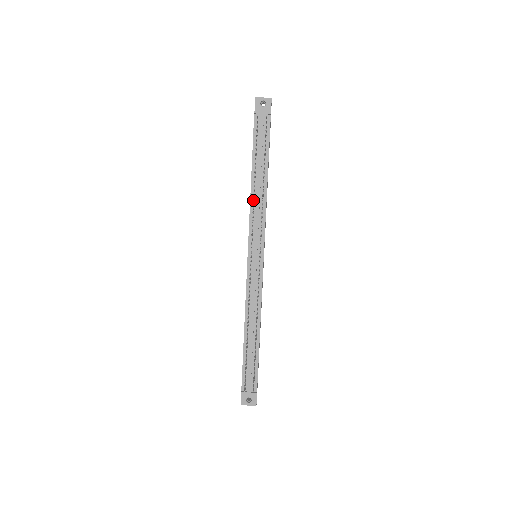
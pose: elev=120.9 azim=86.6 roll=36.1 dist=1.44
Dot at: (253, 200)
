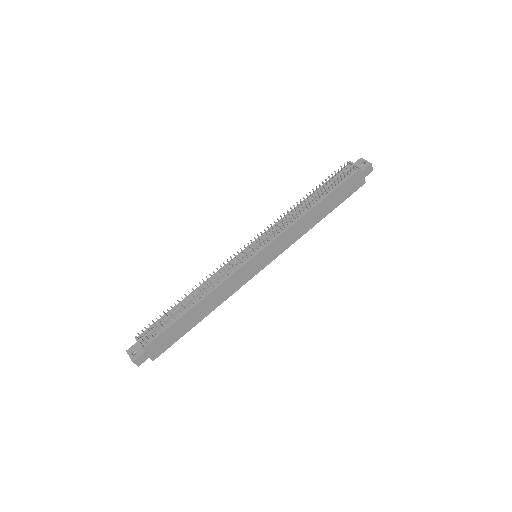
Dot at: occluded
